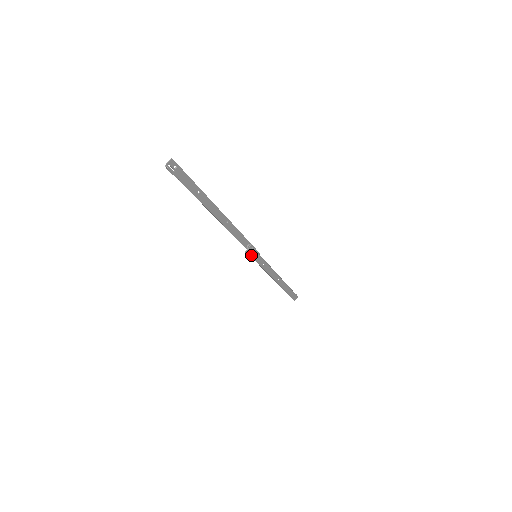
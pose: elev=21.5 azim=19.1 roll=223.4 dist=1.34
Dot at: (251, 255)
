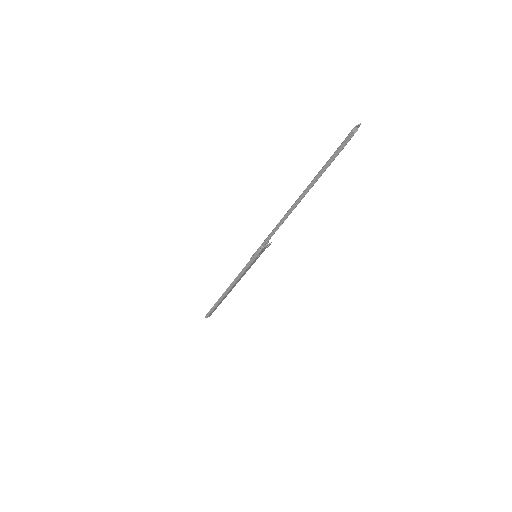
Dot at: (260, 253)
